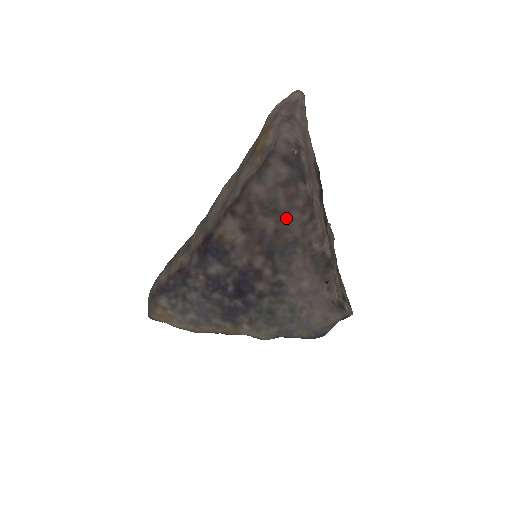
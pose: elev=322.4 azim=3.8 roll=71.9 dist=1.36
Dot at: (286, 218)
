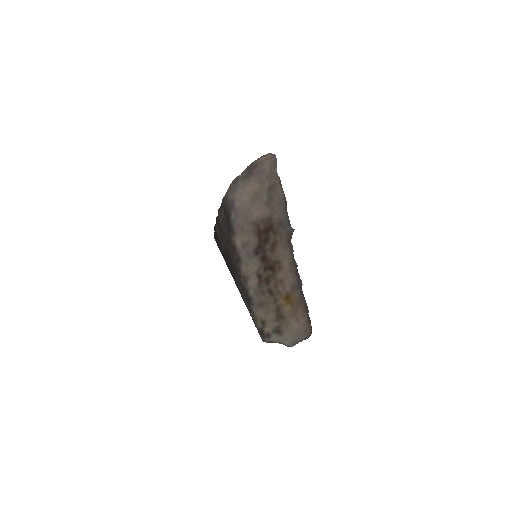
Dot at: (229, 249)
